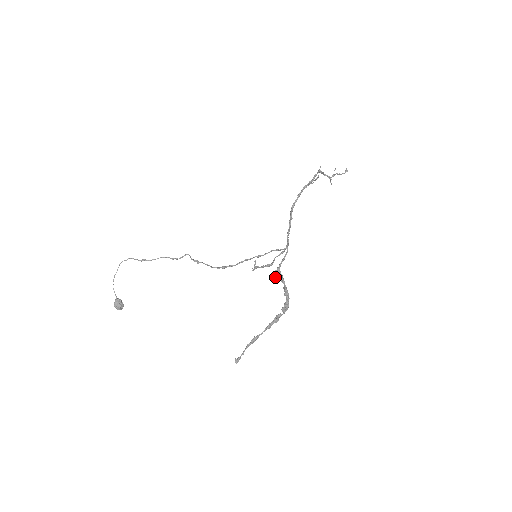
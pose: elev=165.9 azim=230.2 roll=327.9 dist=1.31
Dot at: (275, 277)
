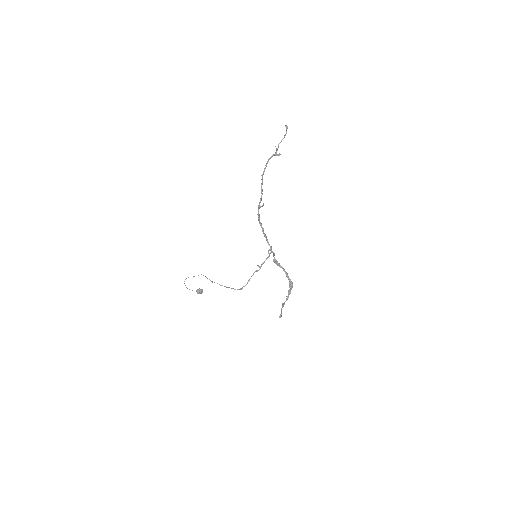
Dot at: occluded
